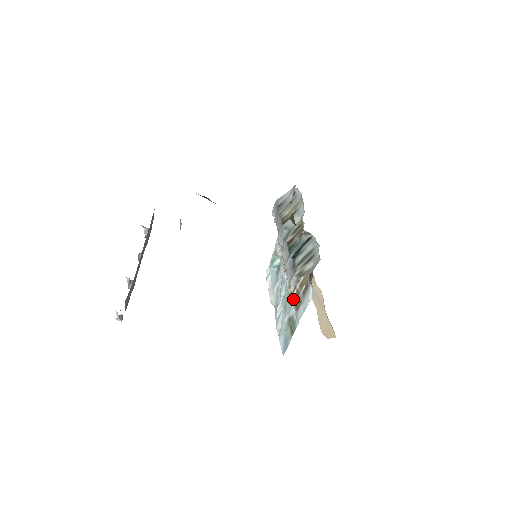
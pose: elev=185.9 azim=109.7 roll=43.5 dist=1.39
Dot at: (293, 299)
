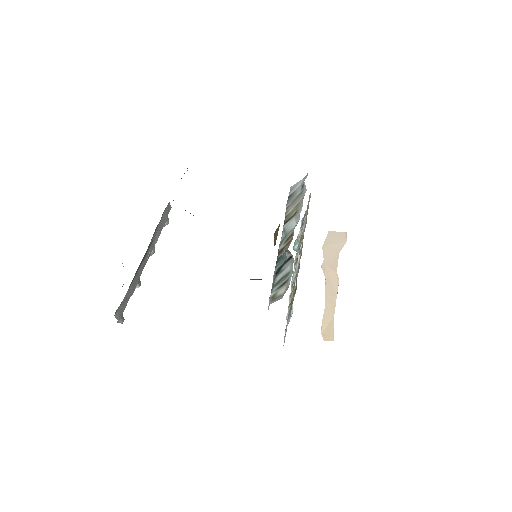
Dot at: (291, 301)
